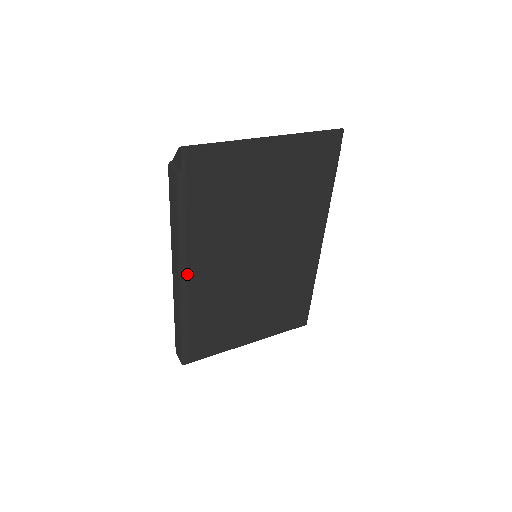
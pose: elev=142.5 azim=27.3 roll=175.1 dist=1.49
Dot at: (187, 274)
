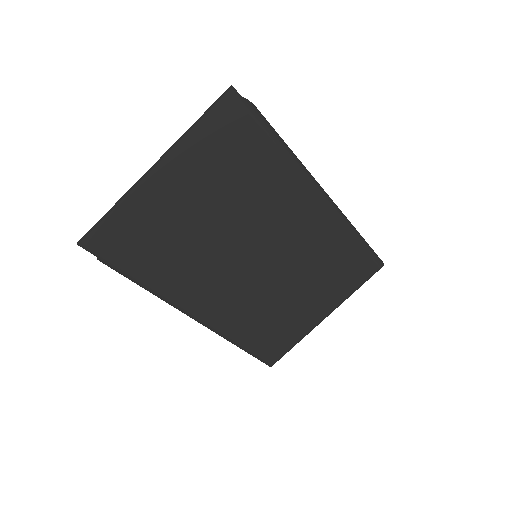
Dot at: (196, 315)
